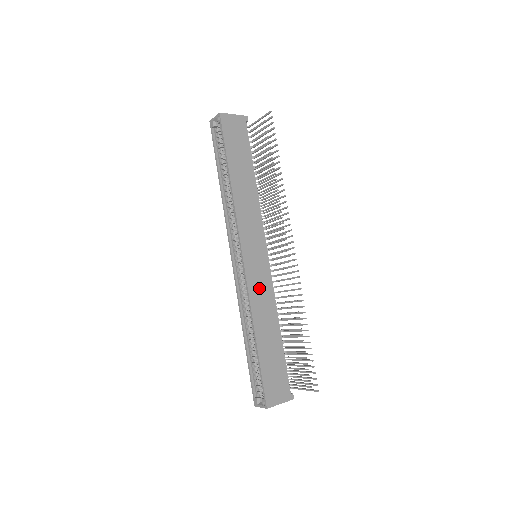
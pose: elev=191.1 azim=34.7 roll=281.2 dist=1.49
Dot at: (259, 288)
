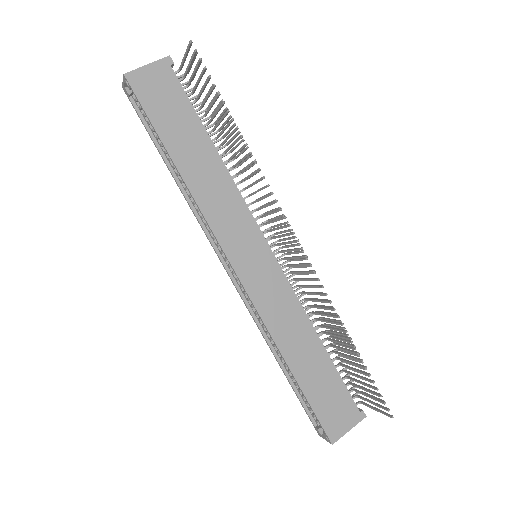
Dot at: (273, 301)
